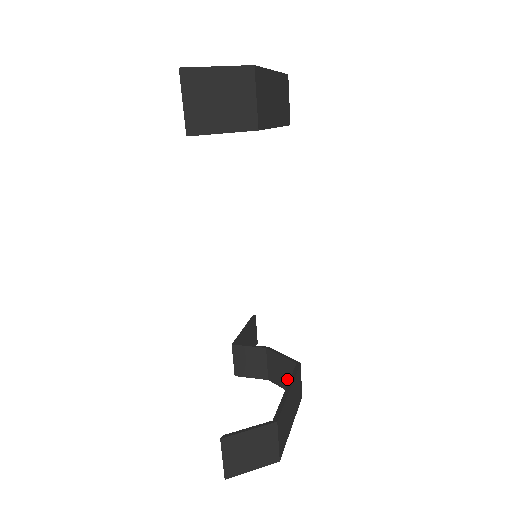
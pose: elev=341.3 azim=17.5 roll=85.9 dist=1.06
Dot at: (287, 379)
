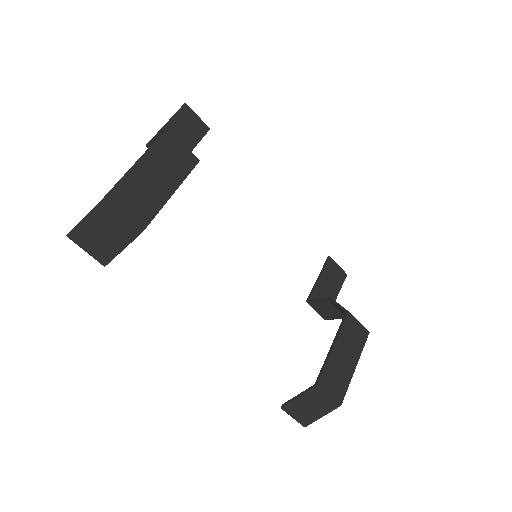
Dot at: occluded
